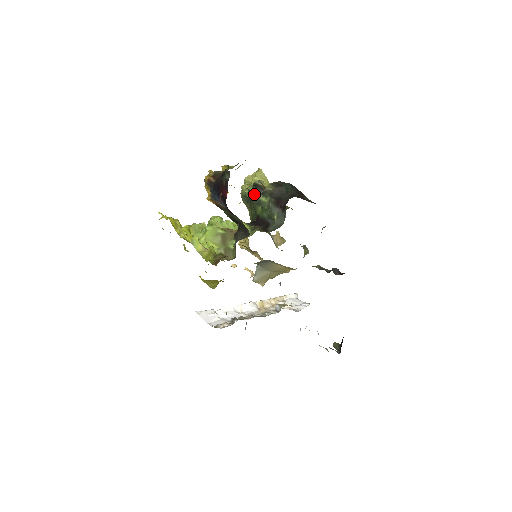
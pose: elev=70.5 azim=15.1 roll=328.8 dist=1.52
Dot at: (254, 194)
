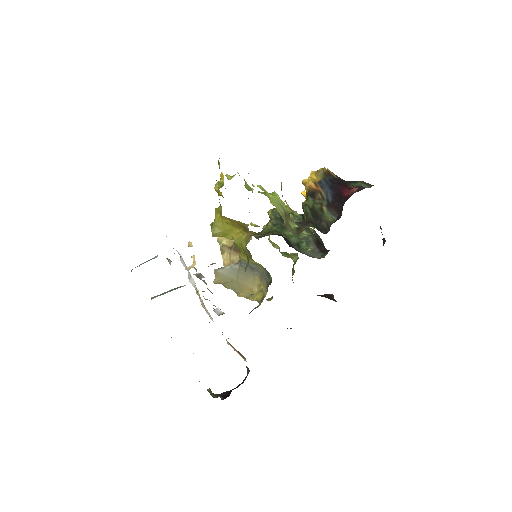
Dot at: occluded
